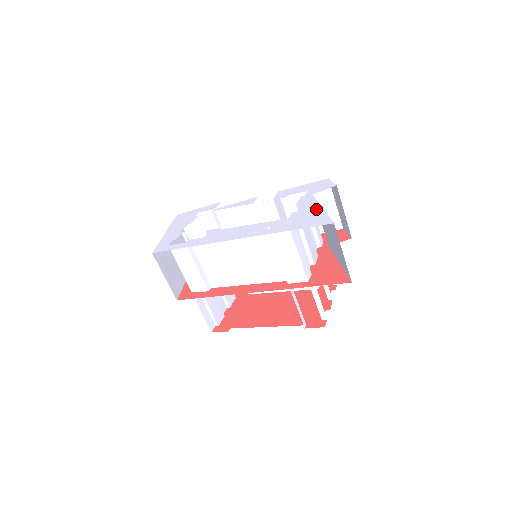
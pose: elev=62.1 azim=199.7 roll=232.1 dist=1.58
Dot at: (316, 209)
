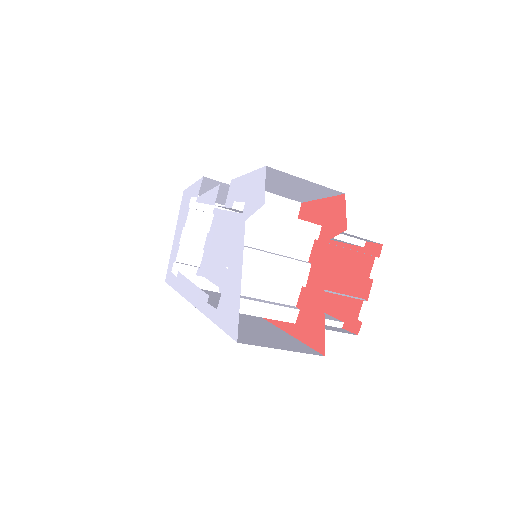
Dot at: (237, 279)
